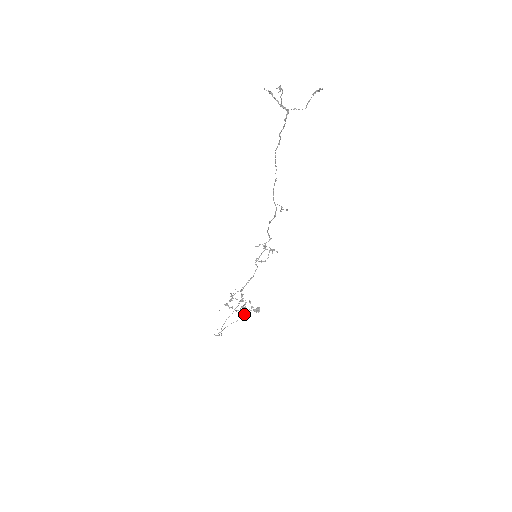
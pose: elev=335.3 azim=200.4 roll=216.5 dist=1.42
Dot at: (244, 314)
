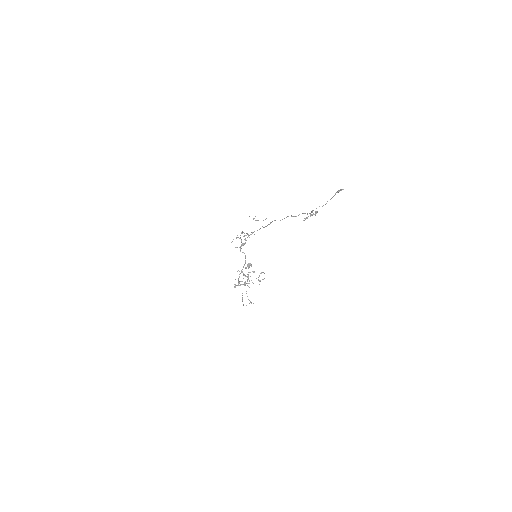
Dot at: occluded
